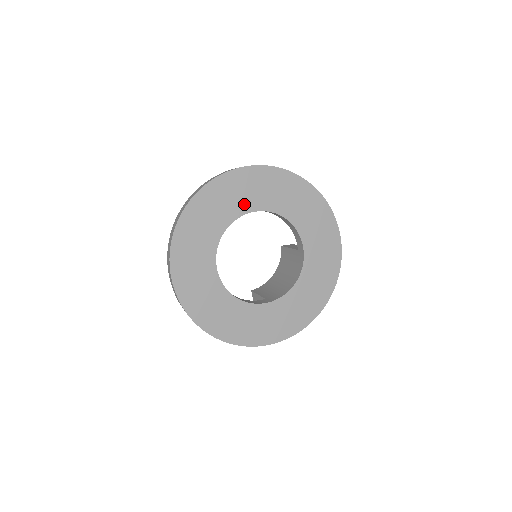
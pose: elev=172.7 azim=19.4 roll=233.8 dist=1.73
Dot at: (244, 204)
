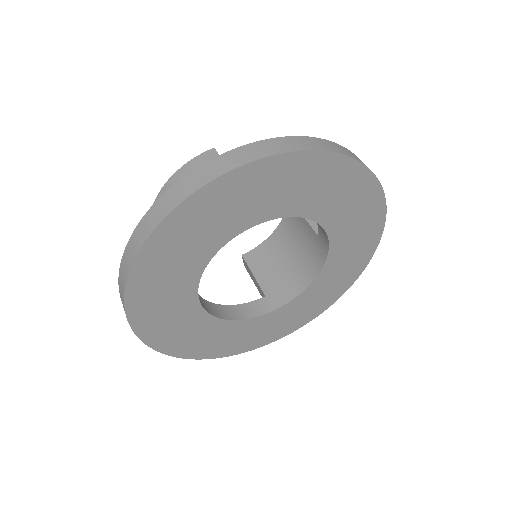
Dot at: (244, 218)
